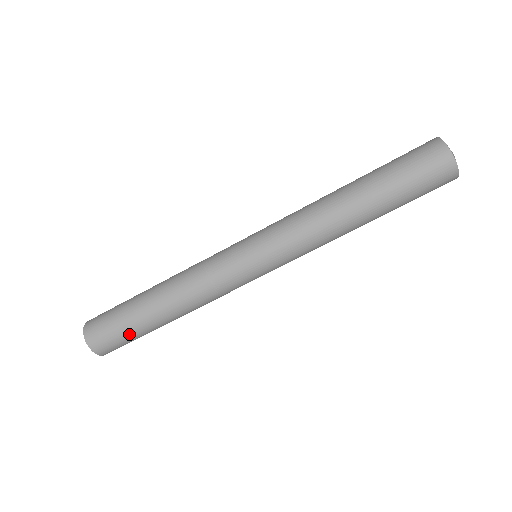
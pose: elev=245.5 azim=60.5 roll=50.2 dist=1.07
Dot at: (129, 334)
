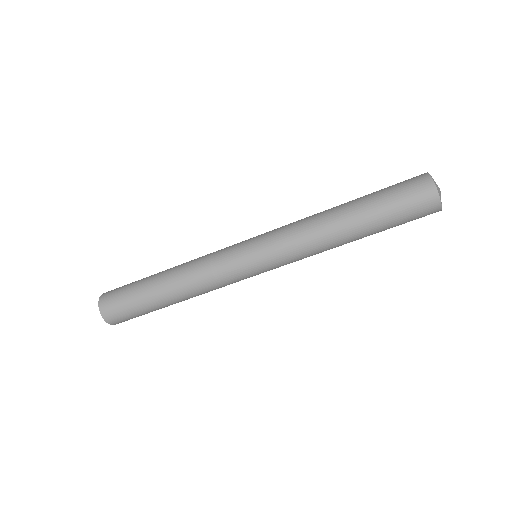
Dot at: (133, 302)
